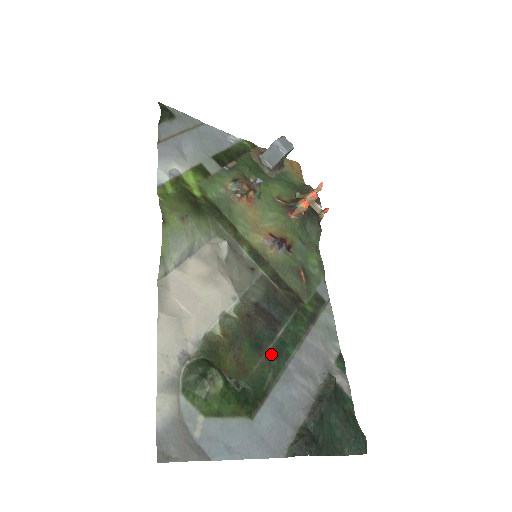
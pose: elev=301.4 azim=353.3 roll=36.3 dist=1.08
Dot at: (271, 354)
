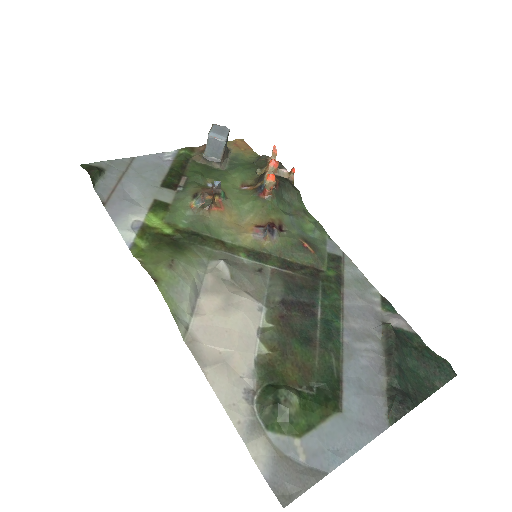
Dot at: (323, 340)
